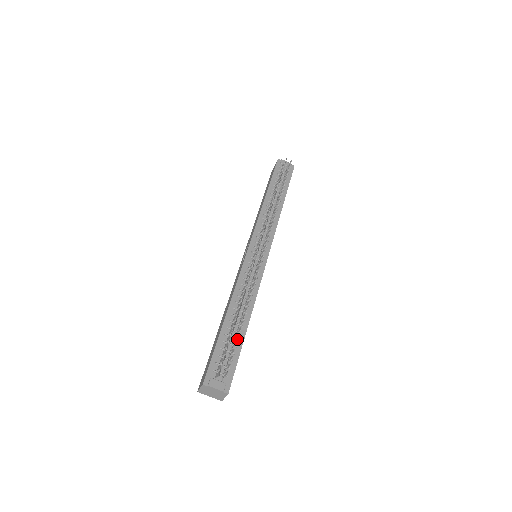
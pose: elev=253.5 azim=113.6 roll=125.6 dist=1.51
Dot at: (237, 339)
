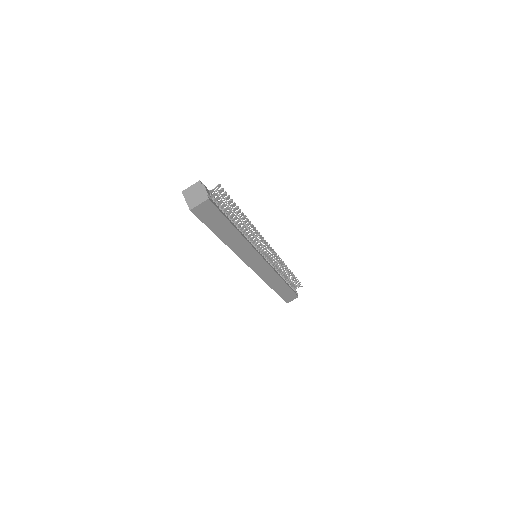
Dot at: (229, 217)
